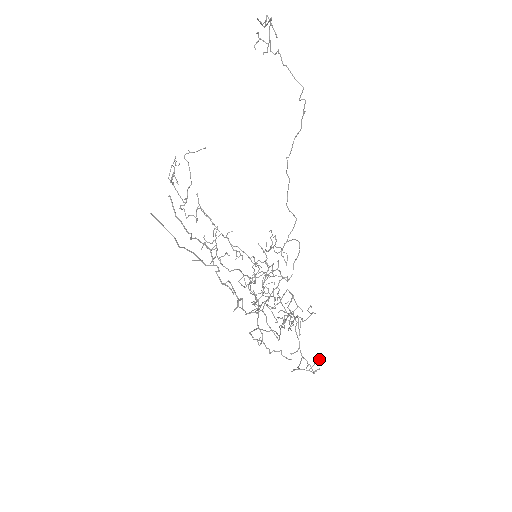
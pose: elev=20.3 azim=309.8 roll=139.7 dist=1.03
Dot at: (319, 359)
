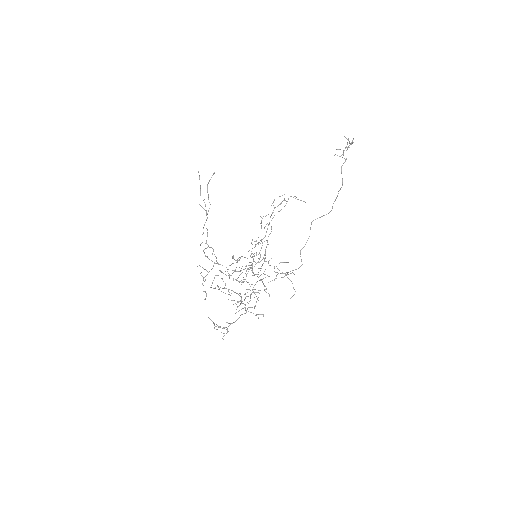
Dot at: (228, 331)
